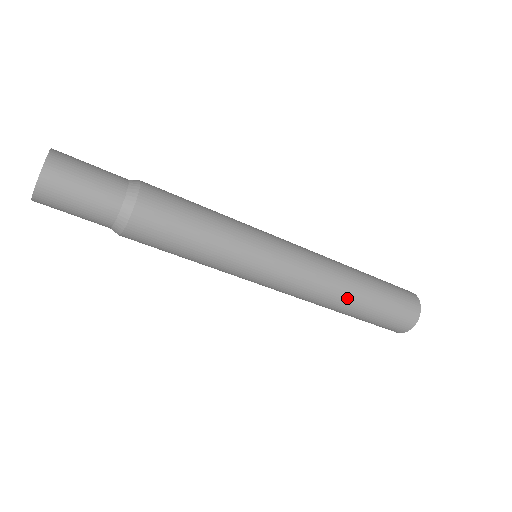
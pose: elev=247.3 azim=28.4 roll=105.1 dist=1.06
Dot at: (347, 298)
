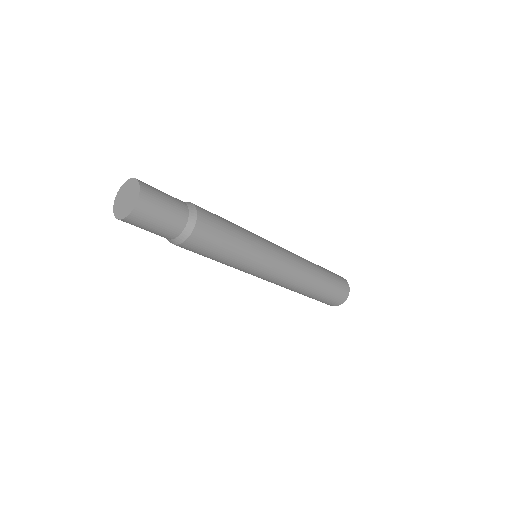
Dot at: (302, 292)
